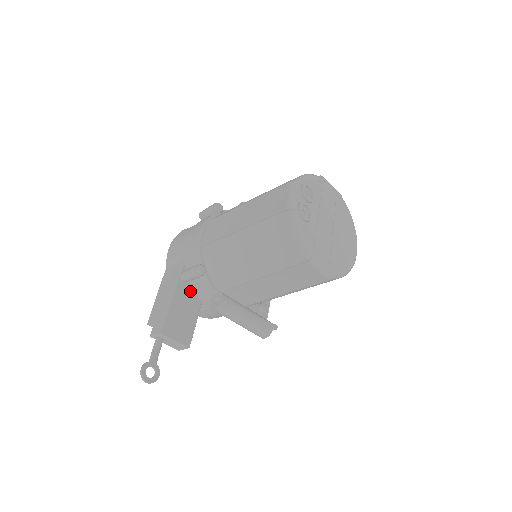
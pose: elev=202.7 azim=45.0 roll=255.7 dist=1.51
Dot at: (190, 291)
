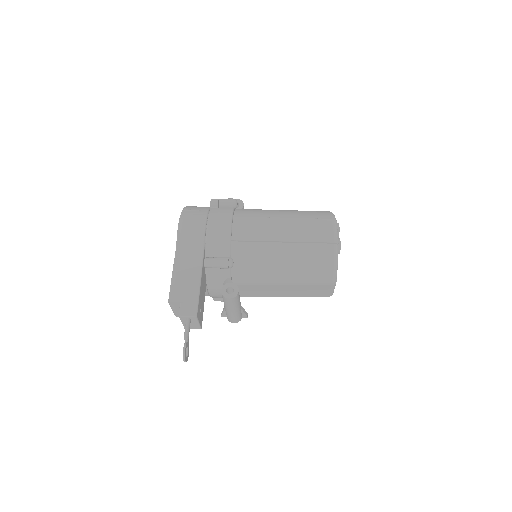
Dot at: (204, 276)
